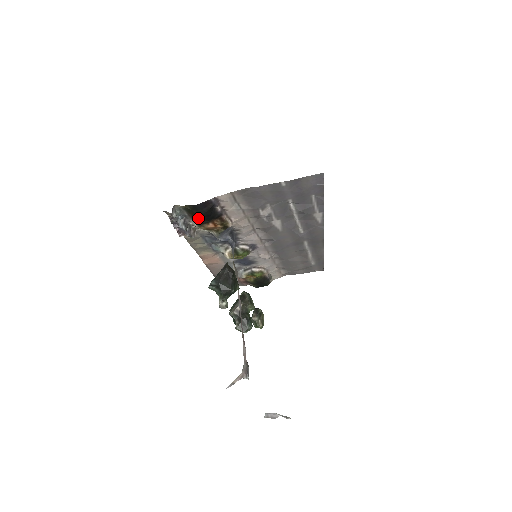
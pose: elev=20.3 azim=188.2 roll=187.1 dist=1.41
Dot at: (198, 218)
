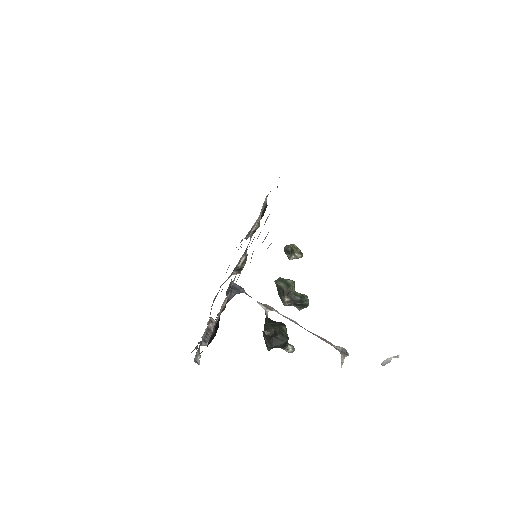
Dot at: occluded
